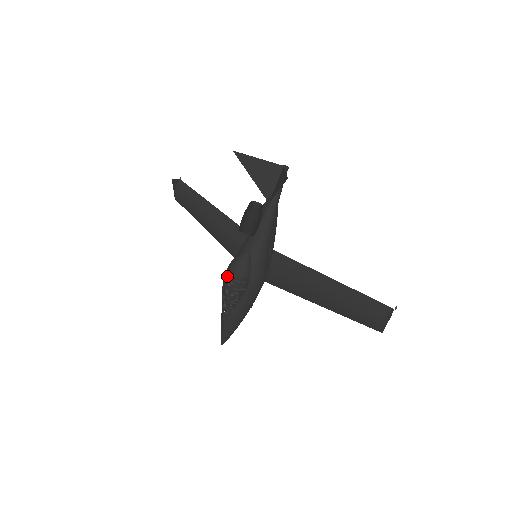
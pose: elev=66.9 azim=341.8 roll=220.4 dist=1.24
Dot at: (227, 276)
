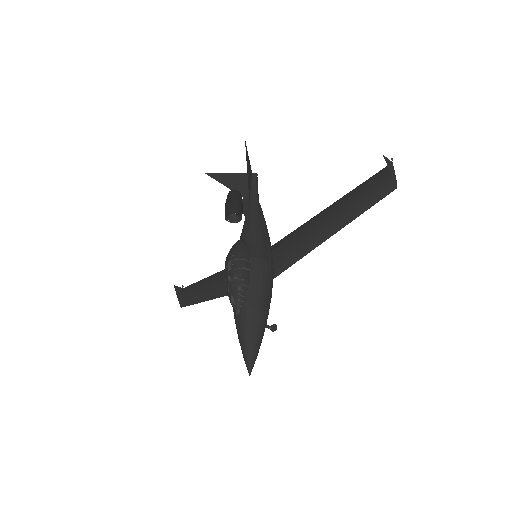
Dot at: (225, 264)
